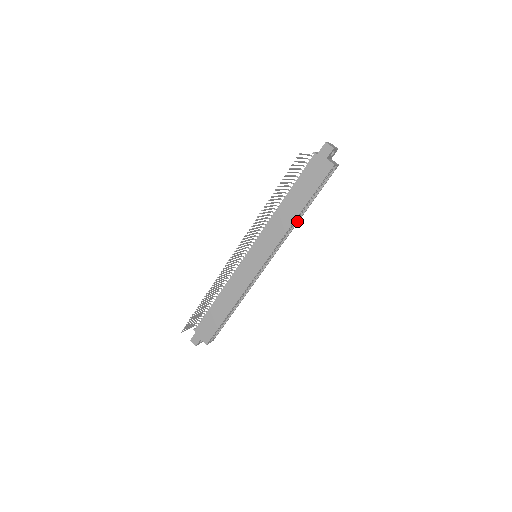
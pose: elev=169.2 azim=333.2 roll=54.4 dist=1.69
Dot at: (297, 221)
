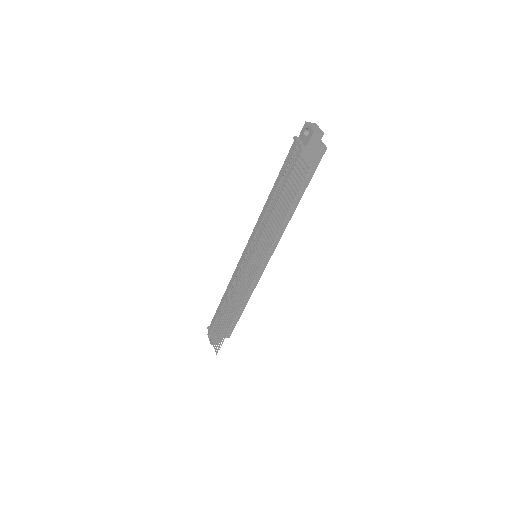
Dot at: occluded
